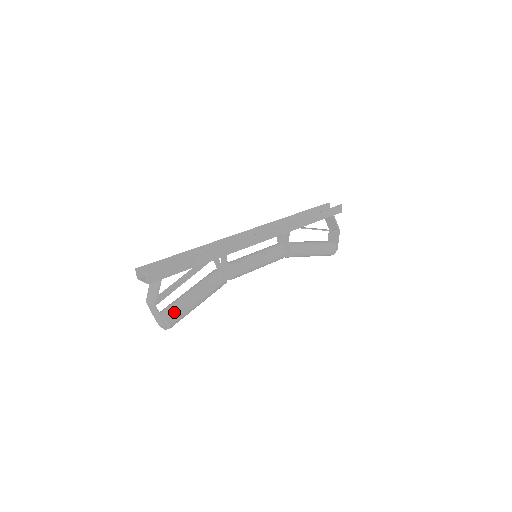
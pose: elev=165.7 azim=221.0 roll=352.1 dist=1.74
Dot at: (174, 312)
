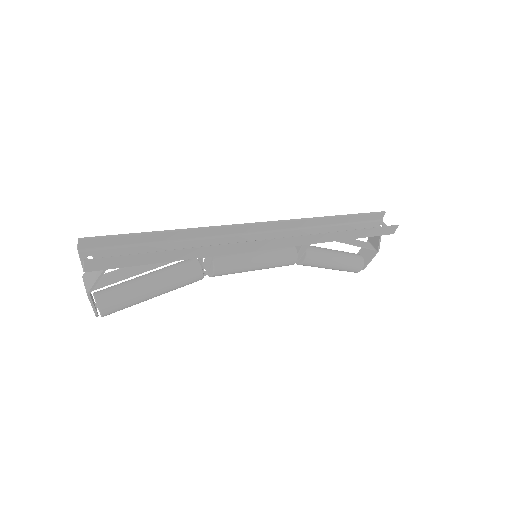
Dot at: (114, 302)
